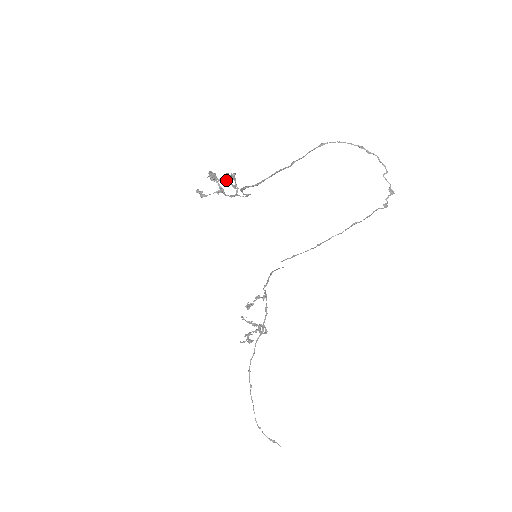
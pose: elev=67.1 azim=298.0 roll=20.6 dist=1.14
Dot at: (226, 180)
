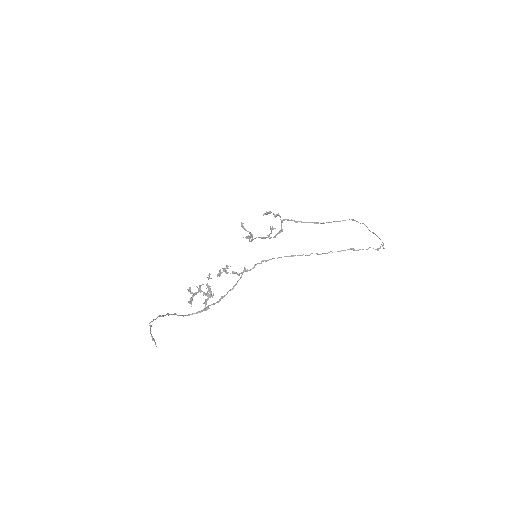
Dot at: (276, 215)
